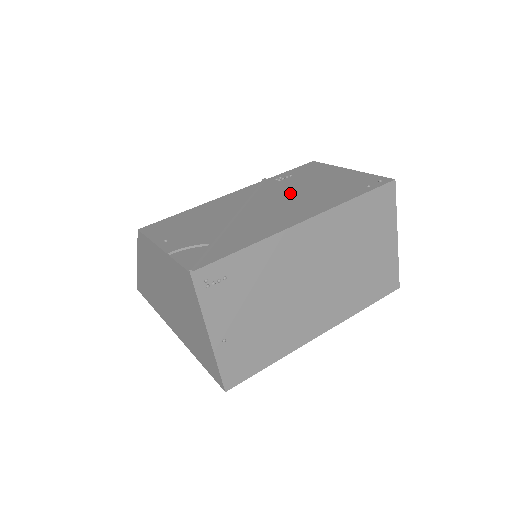
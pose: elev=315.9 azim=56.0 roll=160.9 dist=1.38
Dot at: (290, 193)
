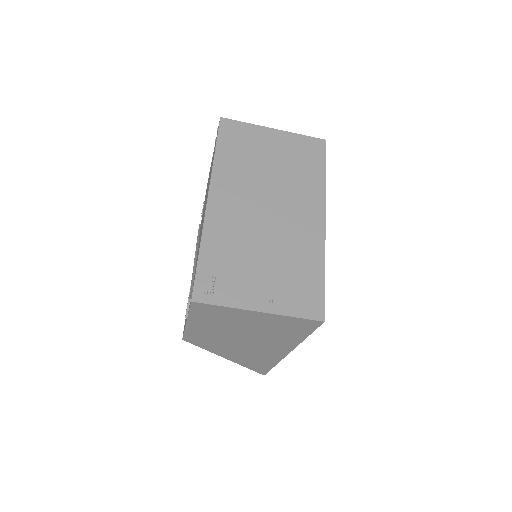
Dot at: occluded
